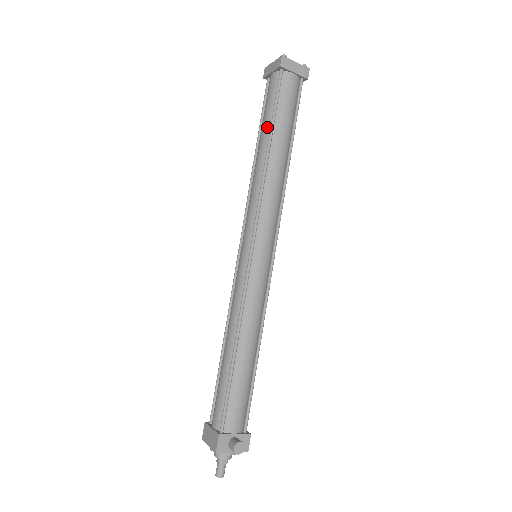
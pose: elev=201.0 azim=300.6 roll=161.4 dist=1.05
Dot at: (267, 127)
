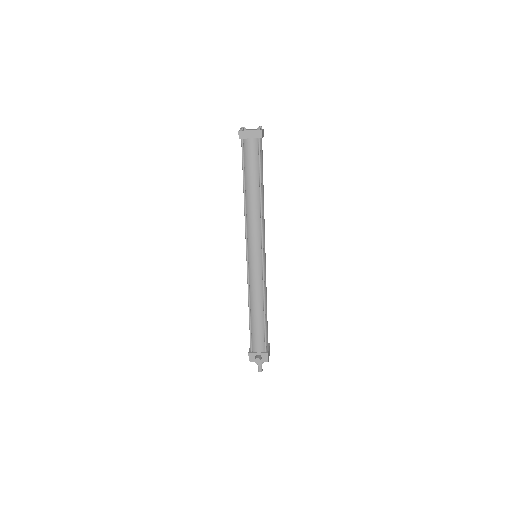
Dot at: (243, 178)
